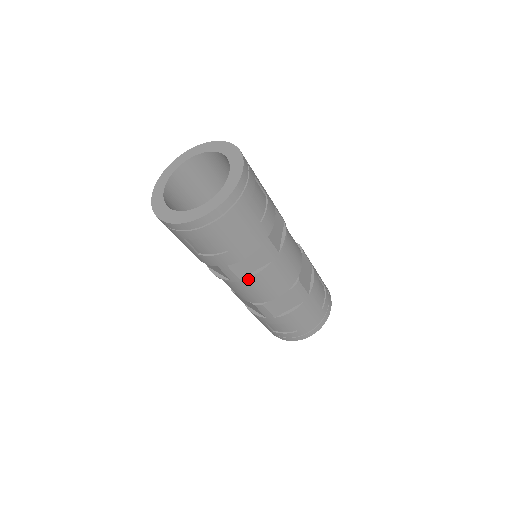
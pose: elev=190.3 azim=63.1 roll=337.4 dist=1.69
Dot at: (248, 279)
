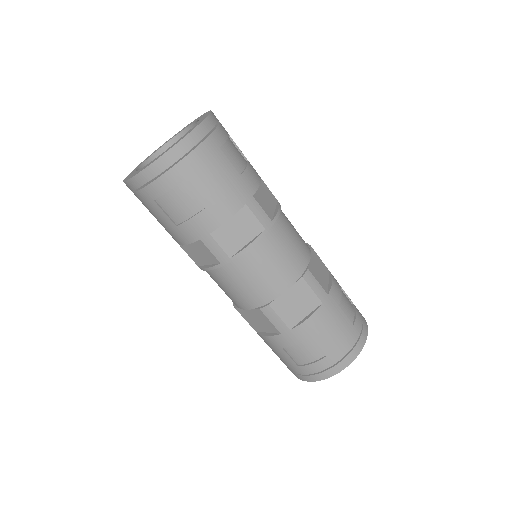
Dot at: (241, 258)
